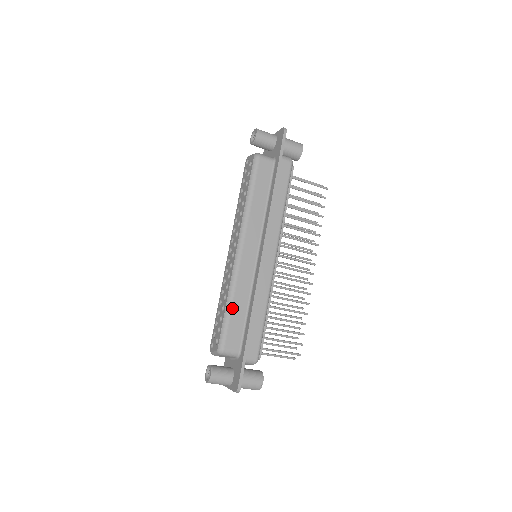
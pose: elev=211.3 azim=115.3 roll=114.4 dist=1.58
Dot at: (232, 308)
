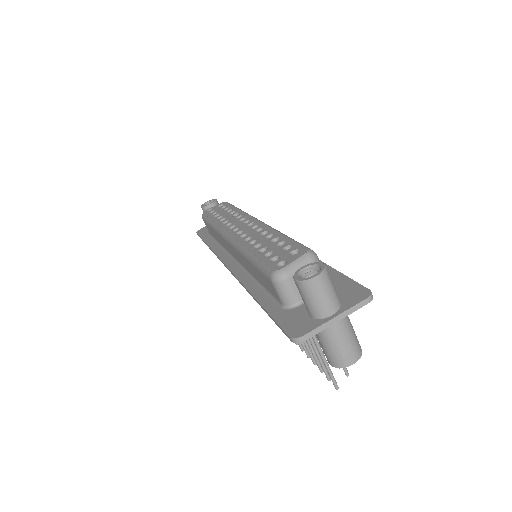
Dot at: occluded
